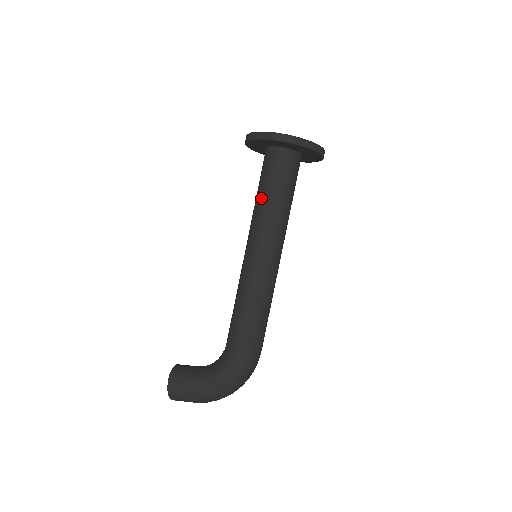
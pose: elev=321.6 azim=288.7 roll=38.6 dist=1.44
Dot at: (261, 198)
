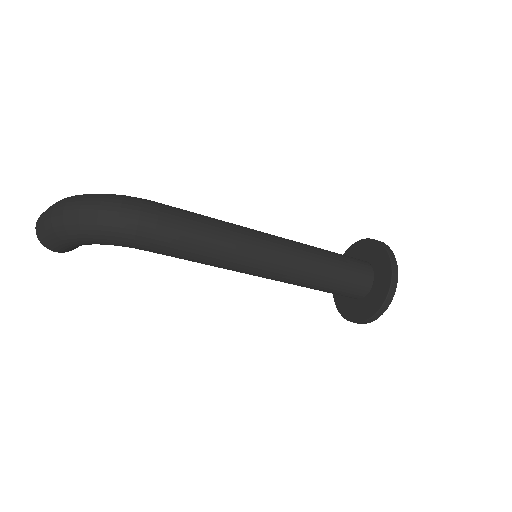
Dot at: occluded
